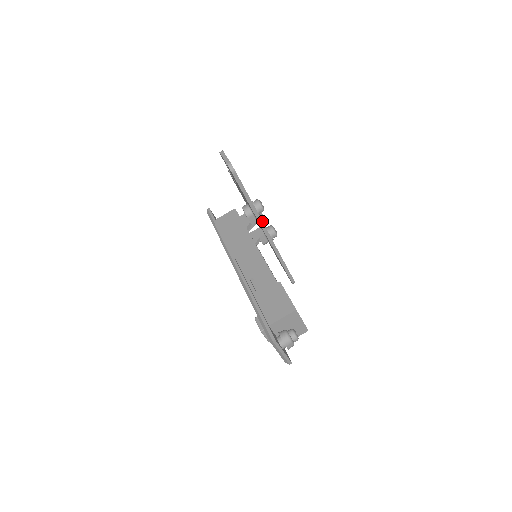
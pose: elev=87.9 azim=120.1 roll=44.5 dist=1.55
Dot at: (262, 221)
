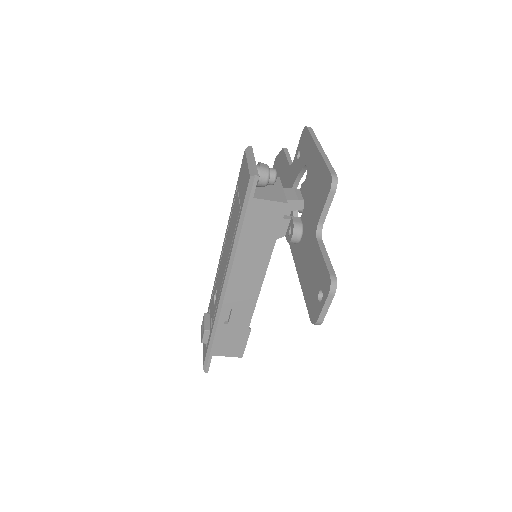
Dot at: occluded
